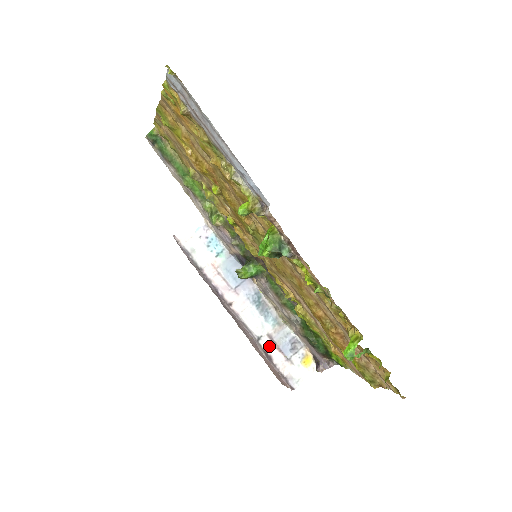
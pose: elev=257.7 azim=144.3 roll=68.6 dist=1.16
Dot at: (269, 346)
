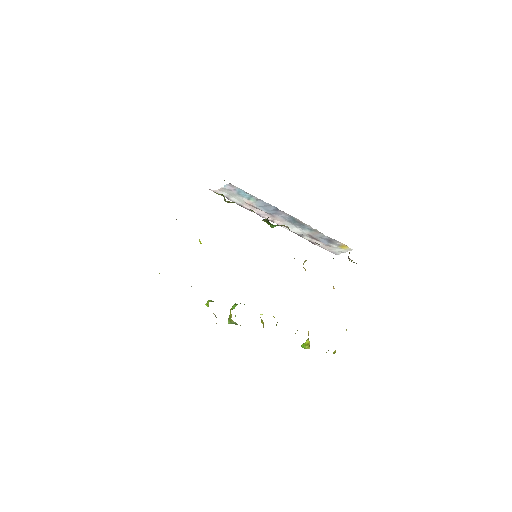
Dot at: (311, 238)
